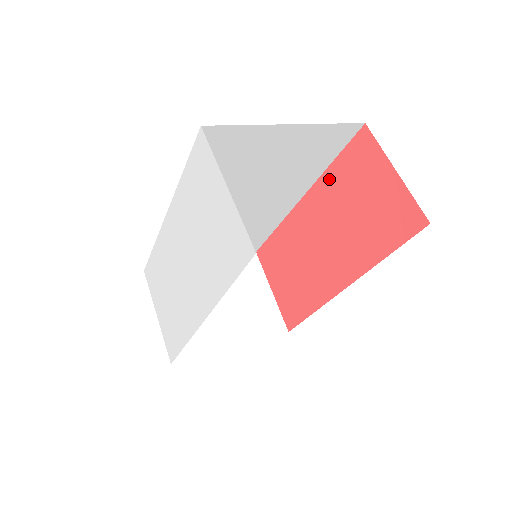
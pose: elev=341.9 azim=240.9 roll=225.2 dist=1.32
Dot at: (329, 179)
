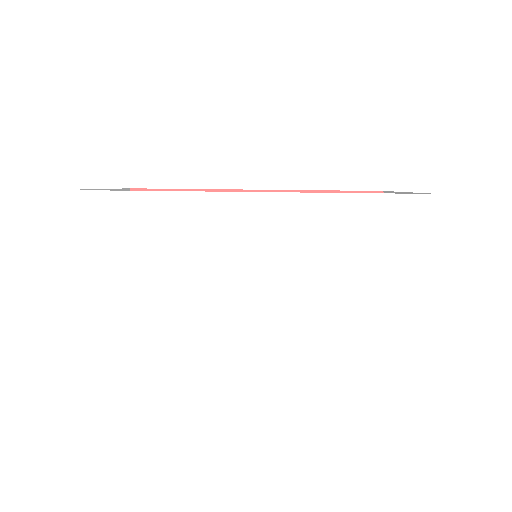
Dot at: occluded
